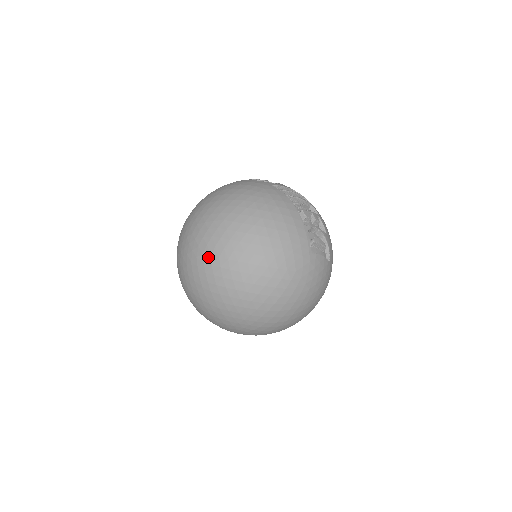
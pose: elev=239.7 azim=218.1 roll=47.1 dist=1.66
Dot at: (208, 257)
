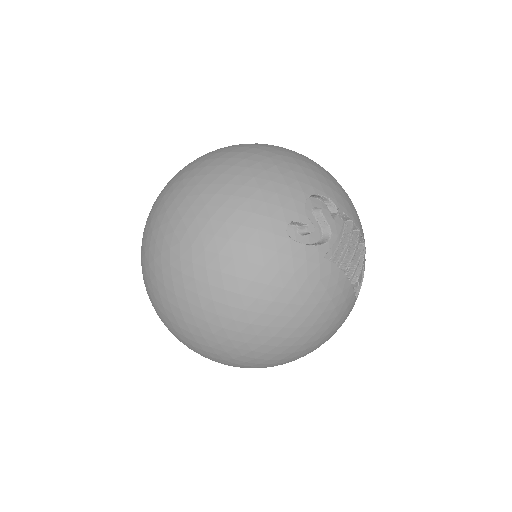
Dot at: (233, 364)
